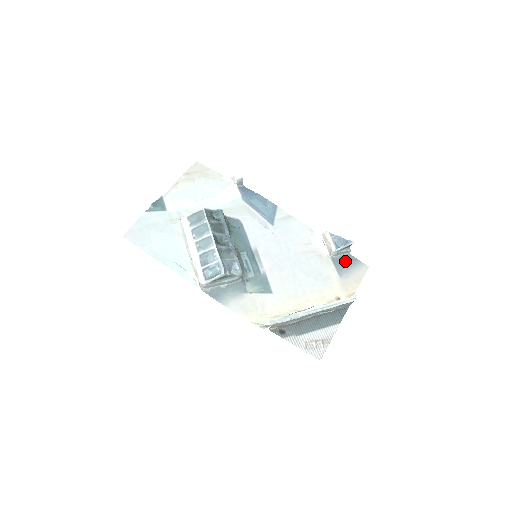
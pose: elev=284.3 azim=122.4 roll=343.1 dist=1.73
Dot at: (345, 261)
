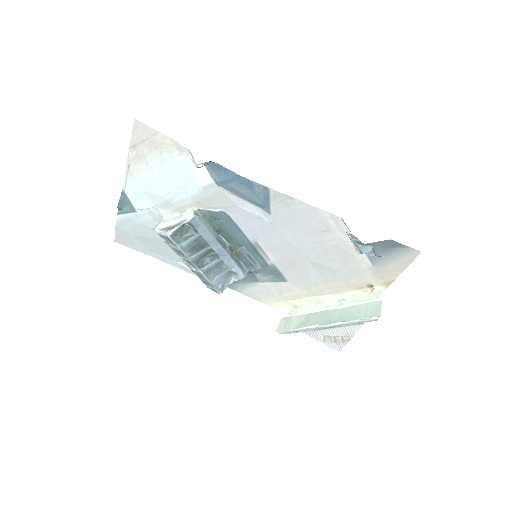
Dot at: (382, 247)
